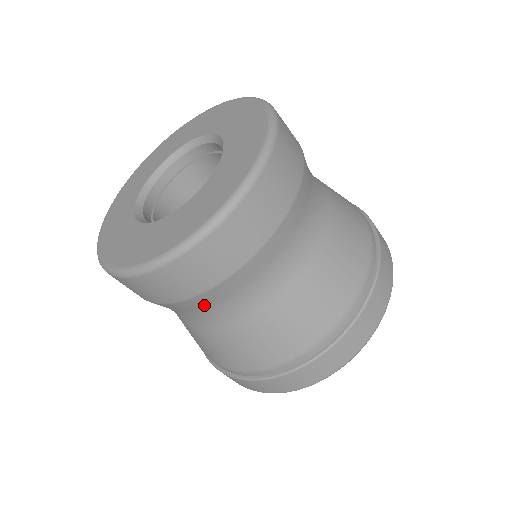
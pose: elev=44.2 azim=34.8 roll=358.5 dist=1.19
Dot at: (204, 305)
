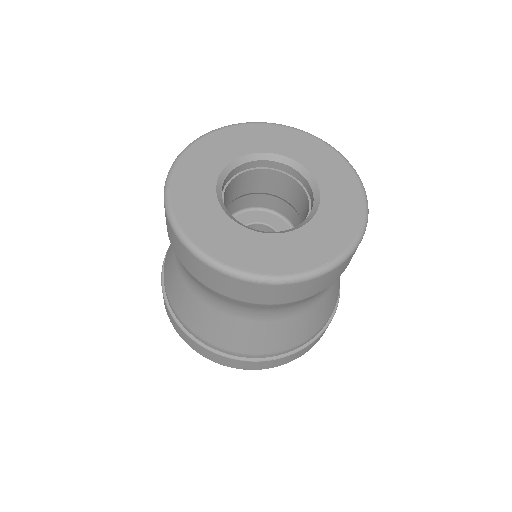
Dot at: occluded
